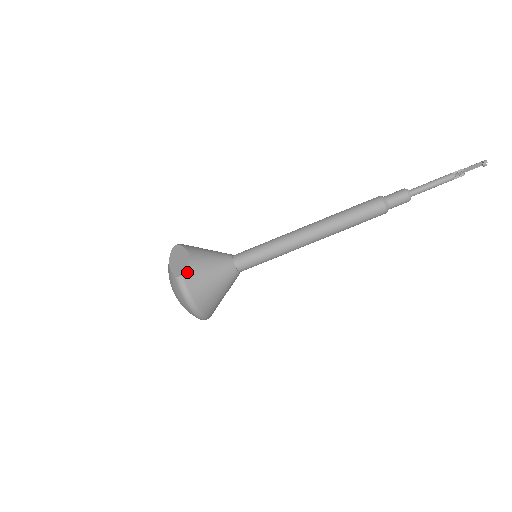
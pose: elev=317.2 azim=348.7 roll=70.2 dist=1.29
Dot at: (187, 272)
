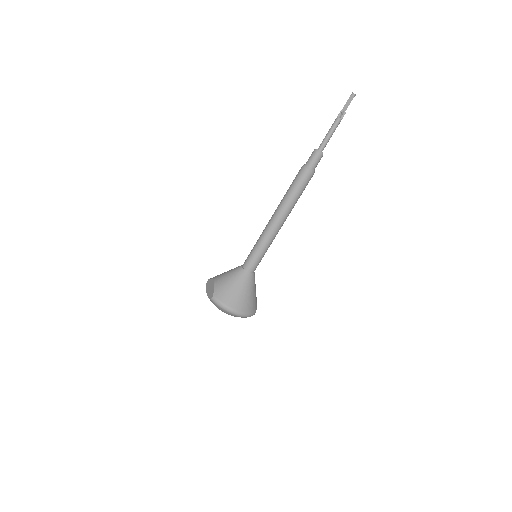
Dot at: (216, 292)
